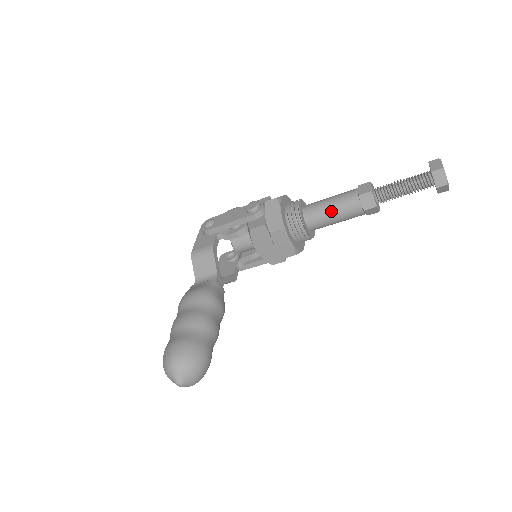
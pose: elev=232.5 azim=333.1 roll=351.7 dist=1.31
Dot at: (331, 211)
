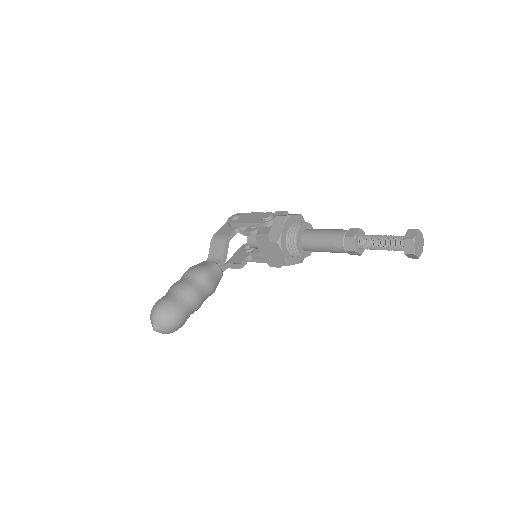
Dot at: (321, 241)
